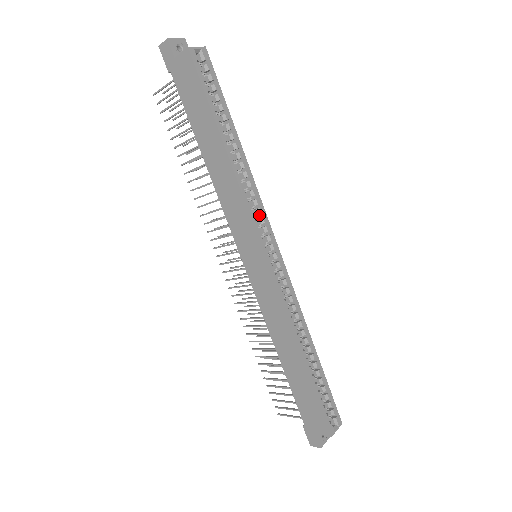
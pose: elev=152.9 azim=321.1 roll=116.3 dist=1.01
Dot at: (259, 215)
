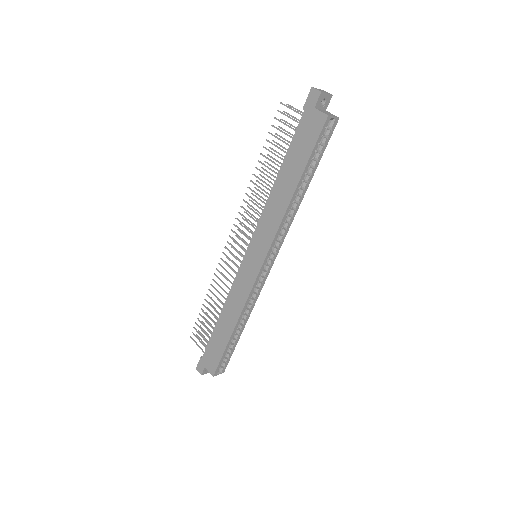
Dot at: (279, 238)
